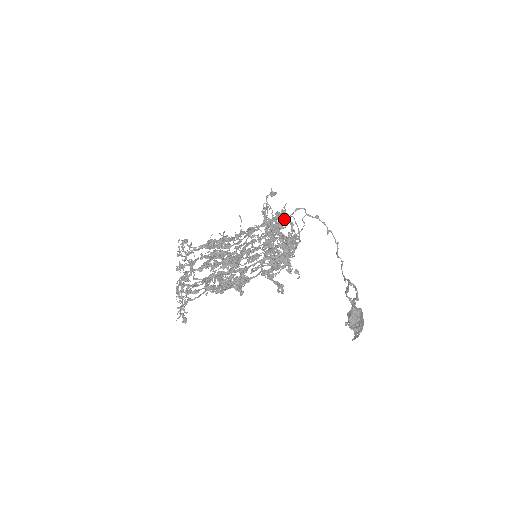
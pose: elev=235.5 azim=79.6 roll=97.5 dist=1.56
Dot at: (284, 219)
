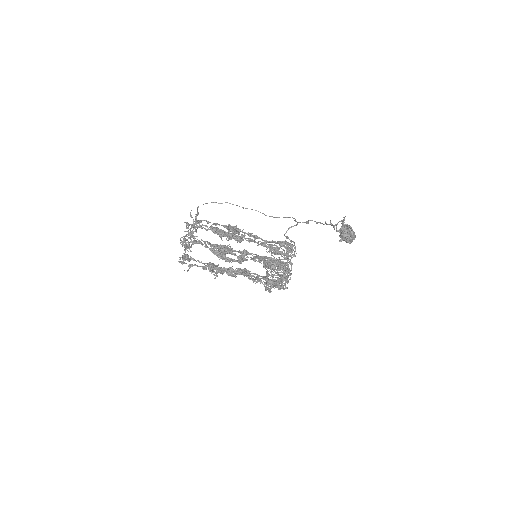
Dot at: (282, 254)
